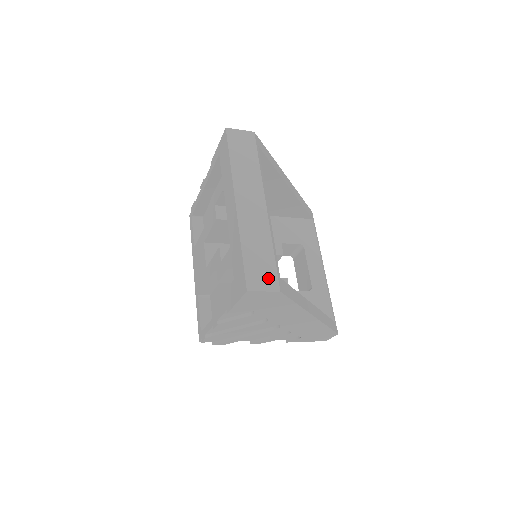
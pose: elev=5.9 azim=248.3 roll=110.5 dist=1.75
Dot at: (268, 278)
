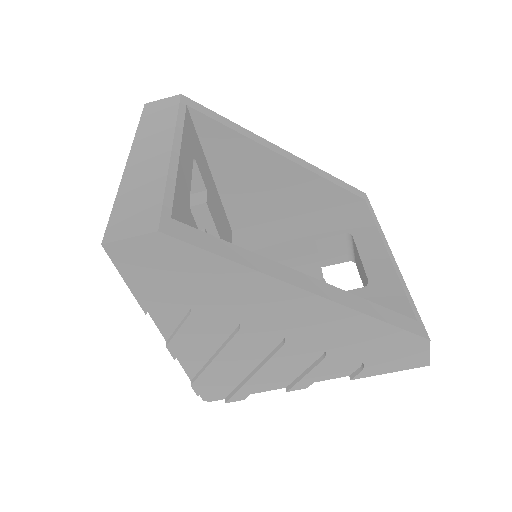
Dot at: (143, 220)
